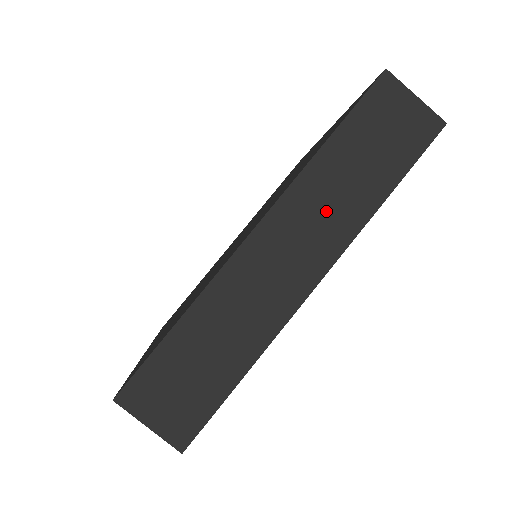
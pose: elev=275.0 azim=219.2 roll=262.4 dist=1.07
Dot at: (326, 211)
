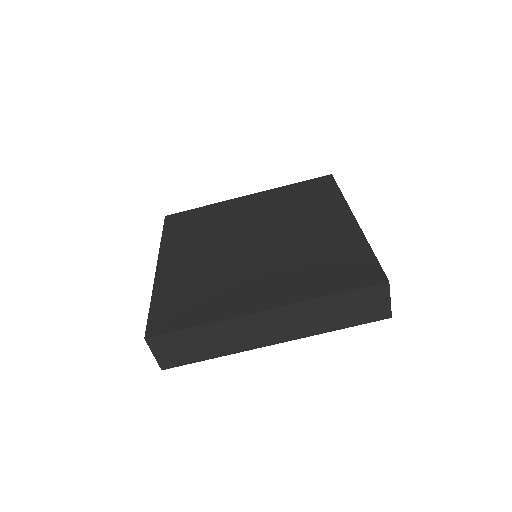
Dot at: (304, 321)
